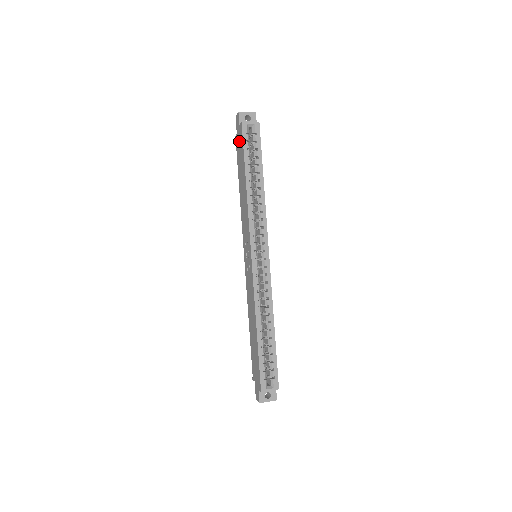
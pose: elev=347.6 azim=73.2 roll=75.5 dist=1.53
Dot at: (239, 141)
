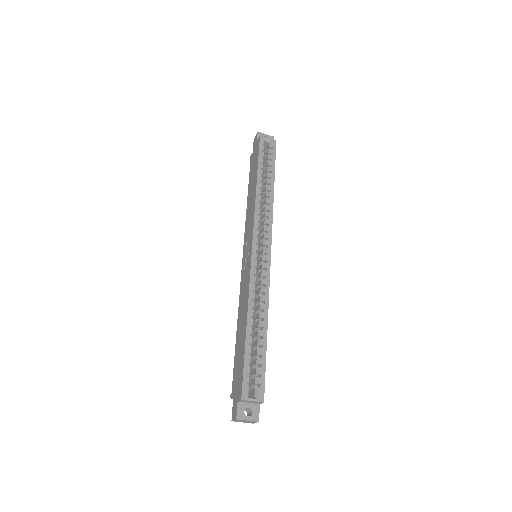
Dot at: (254, 154)
